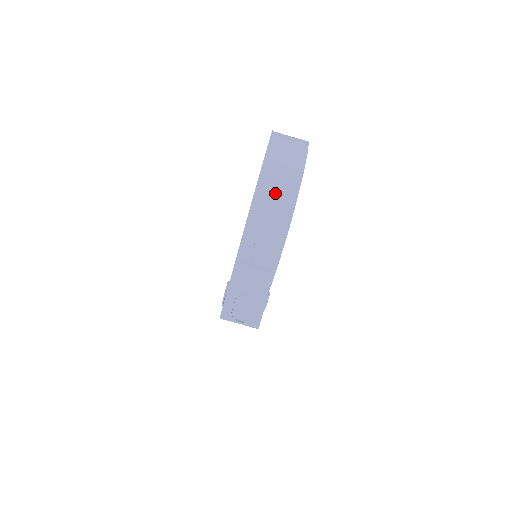
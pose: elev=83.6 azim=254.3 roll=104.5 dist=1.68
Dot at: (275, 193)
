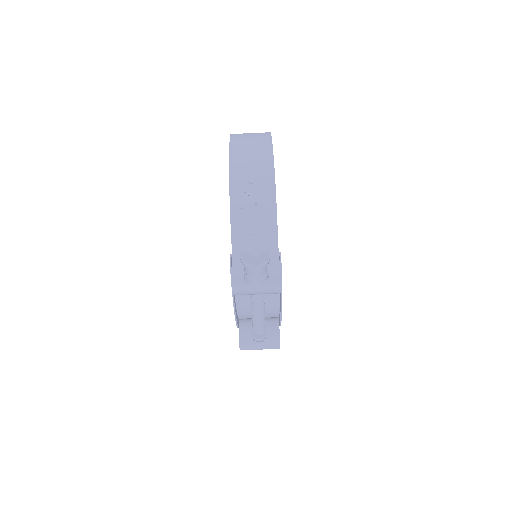
Dot at: (249, 149)
